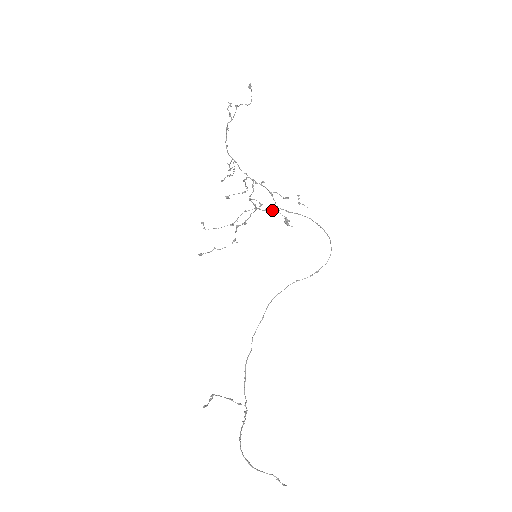
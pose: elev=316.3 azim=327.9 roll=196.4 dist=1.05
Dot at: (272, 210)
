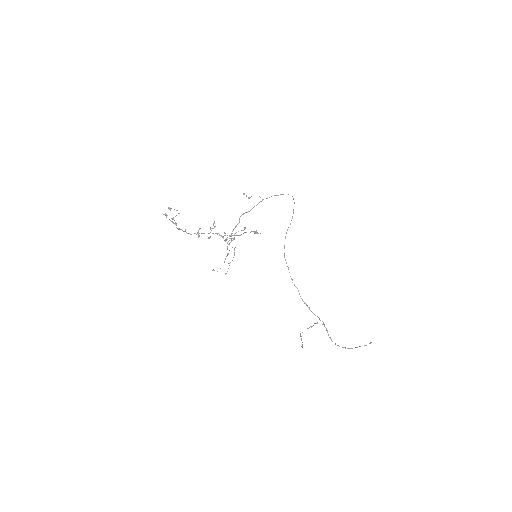
Dot at: (239, 221)
